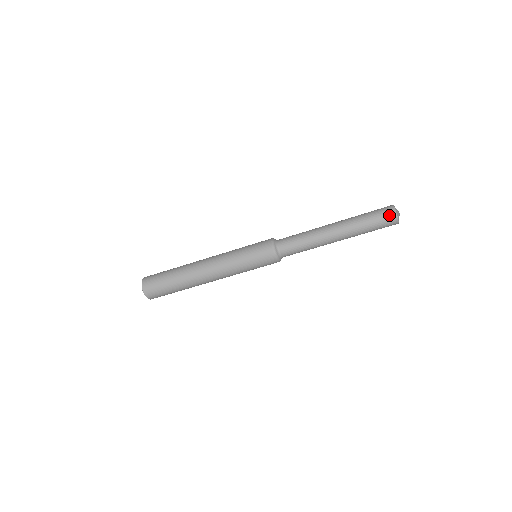
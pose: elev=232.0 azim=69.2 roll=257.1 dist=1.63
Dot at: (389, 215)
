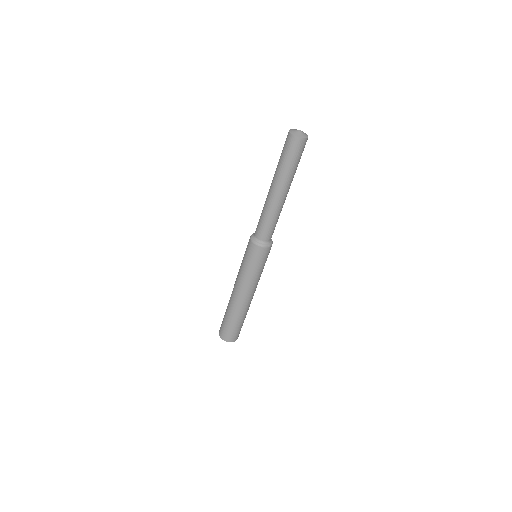
Dot at: (300, 145)
